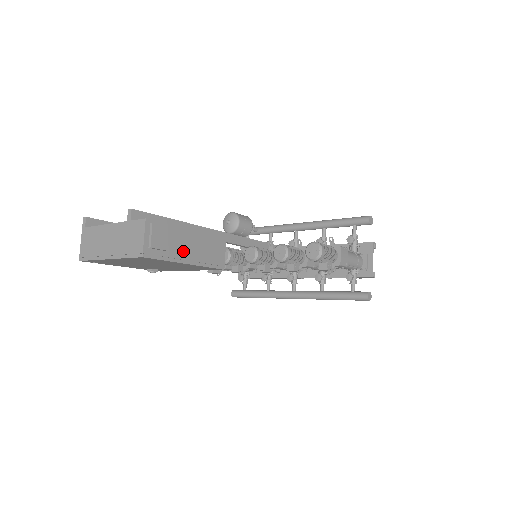
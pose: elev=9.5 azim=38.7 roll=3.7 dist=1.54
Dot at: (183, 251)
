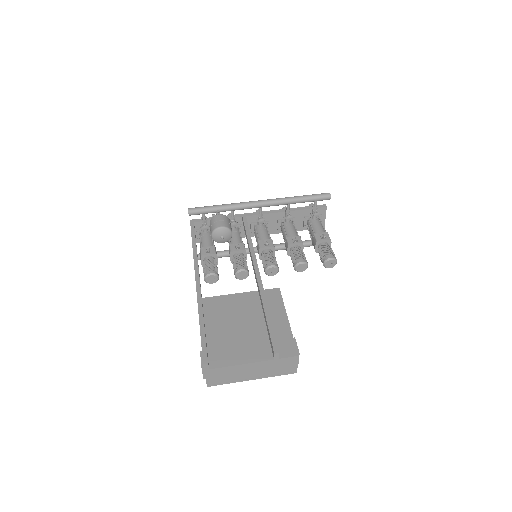
Dot at: occluded
